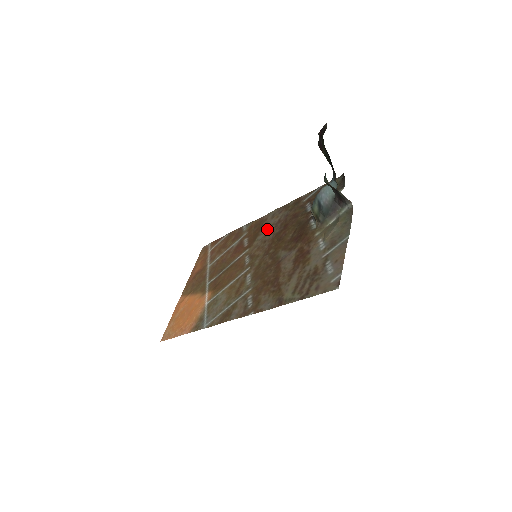
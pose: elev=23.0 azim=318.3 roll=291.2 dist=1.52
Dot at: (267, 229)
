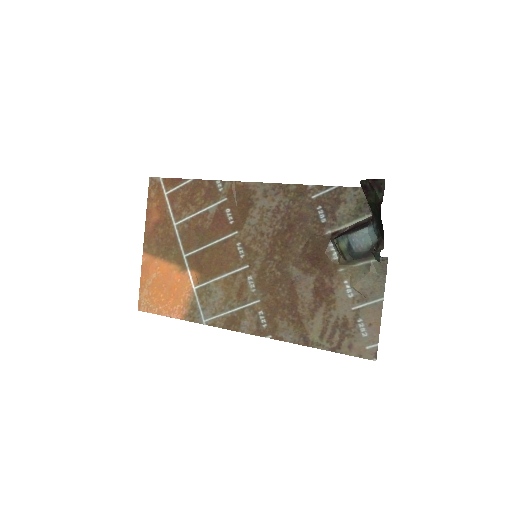
Dot at: (261, 214)
